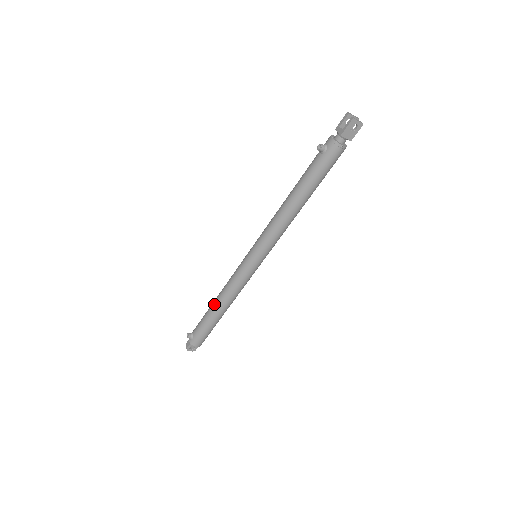
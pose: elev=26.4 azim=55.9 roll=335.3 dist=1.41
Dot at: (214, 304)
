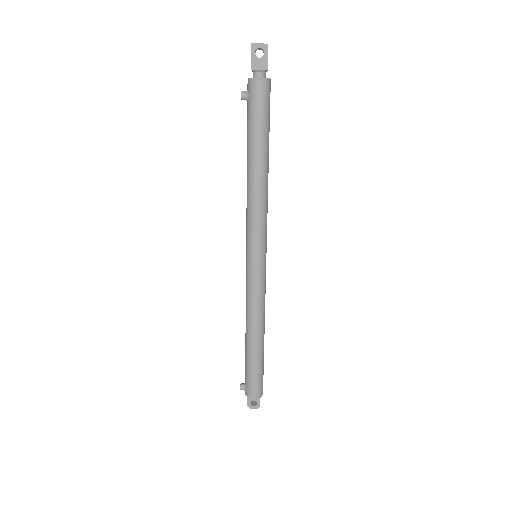
Dot at: (245, 335)
